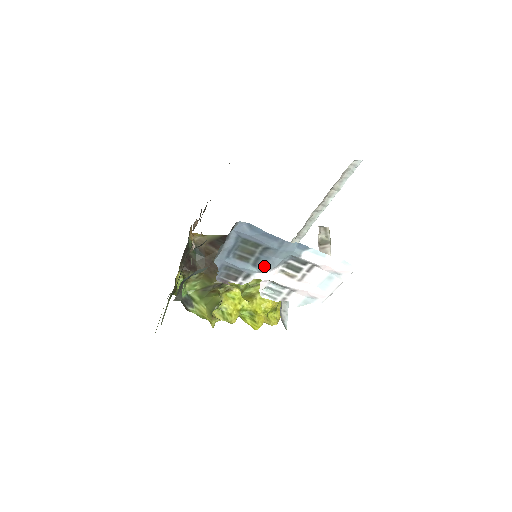
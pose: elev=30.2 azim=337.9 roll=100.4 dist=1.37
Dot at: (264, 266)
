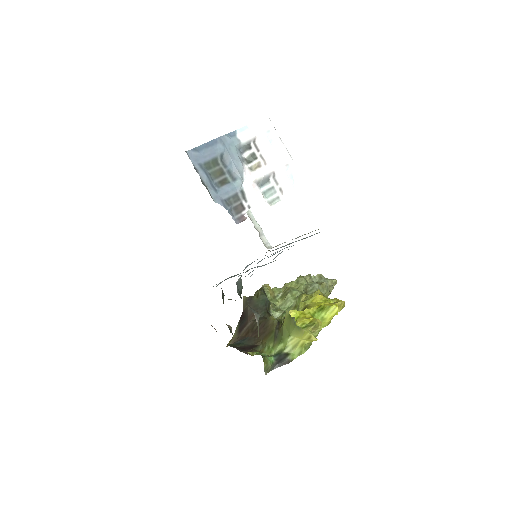
Dot at: (238, 172)
